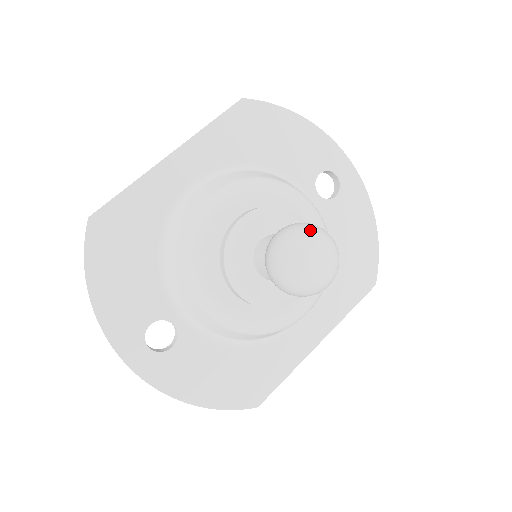
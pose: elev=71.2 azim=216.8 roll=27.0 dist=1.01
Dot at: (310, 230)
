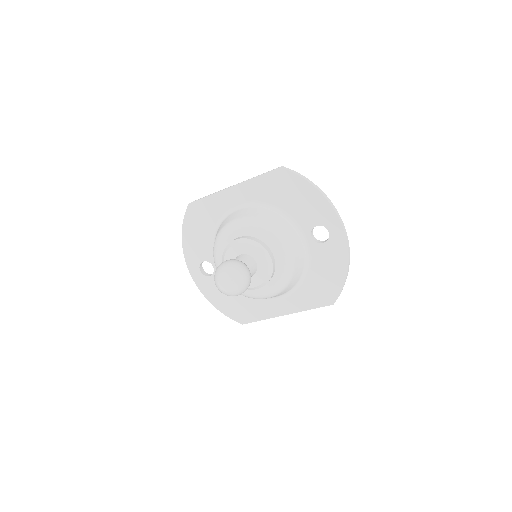
Dot at: (230, 269)
